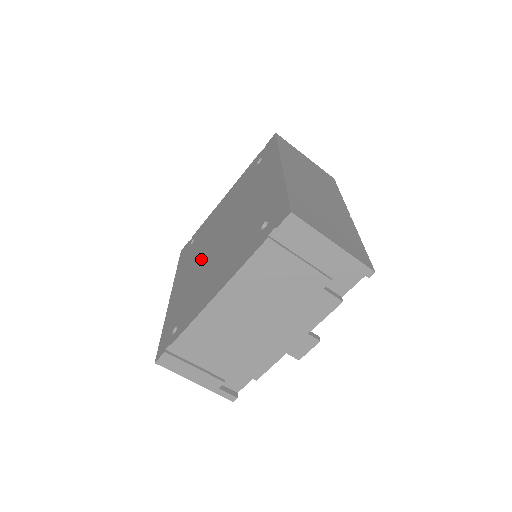
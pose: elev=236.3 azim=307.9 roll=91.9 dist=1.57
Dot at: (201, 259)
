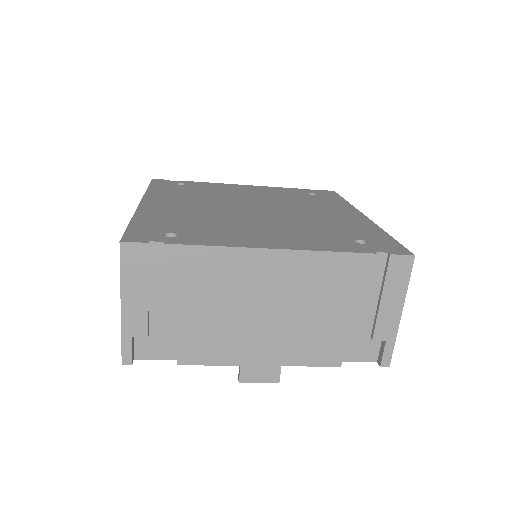
Dot at: (215, 206)
